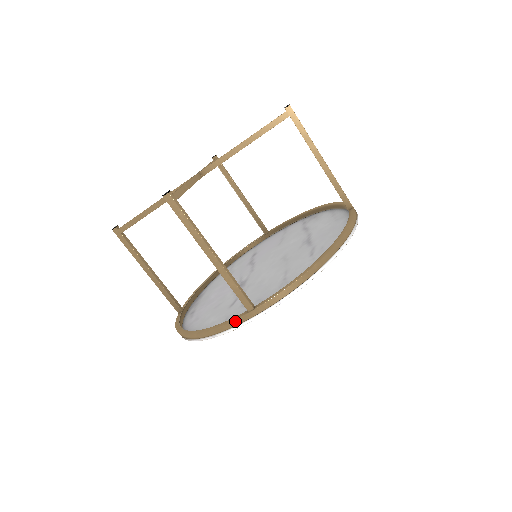
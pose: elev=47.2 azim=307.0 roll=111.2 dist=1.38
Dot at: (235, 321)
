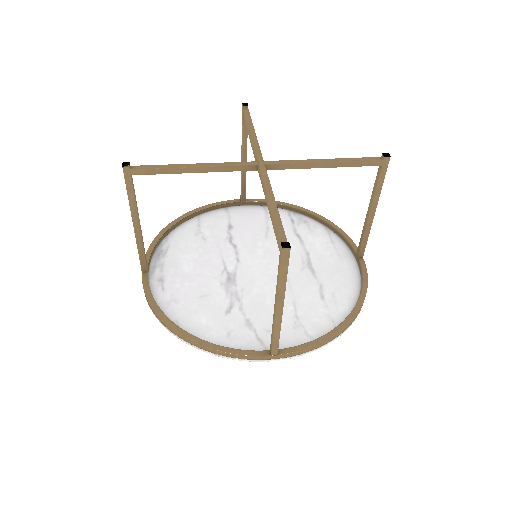
Dot at: (253, 357)
